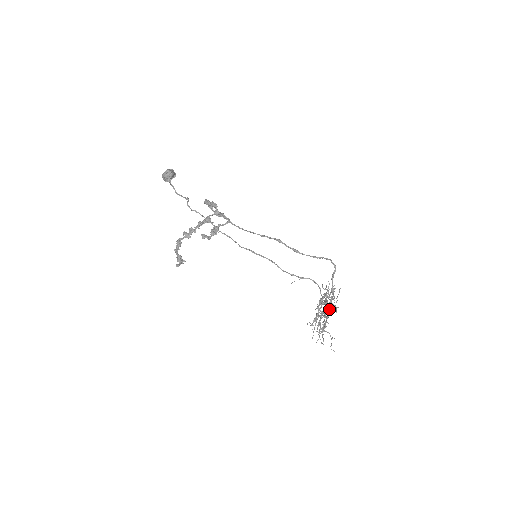
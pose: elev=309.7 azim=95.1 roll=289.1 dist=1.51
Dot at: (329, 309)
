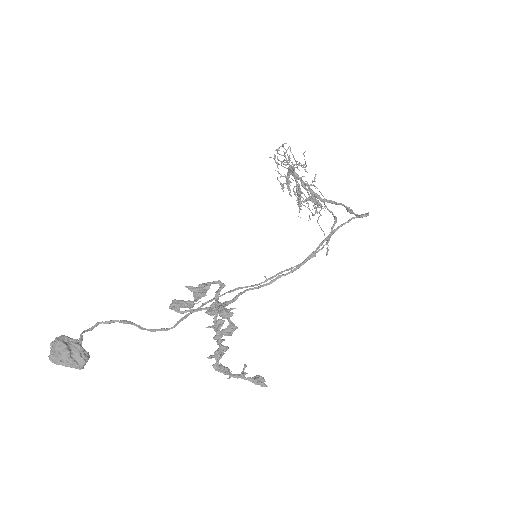
Dot at: occluded
